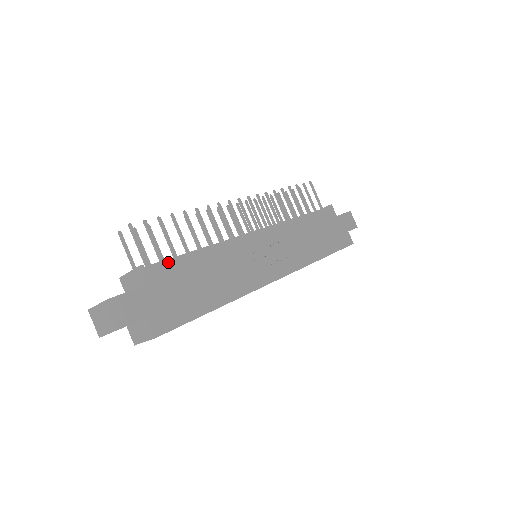
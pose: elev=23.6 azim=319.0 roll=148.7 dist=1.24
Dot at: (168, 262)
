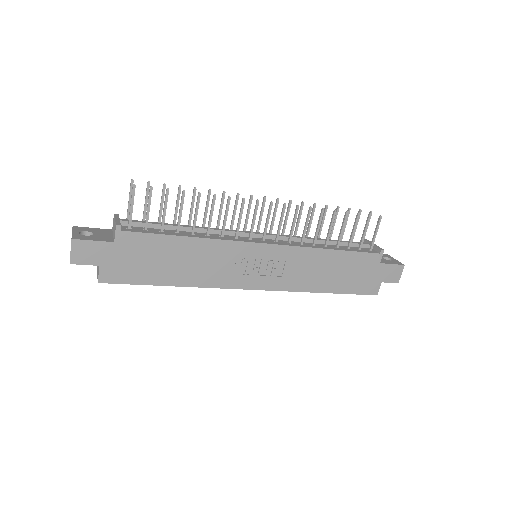
Dot at: (147, 232)
